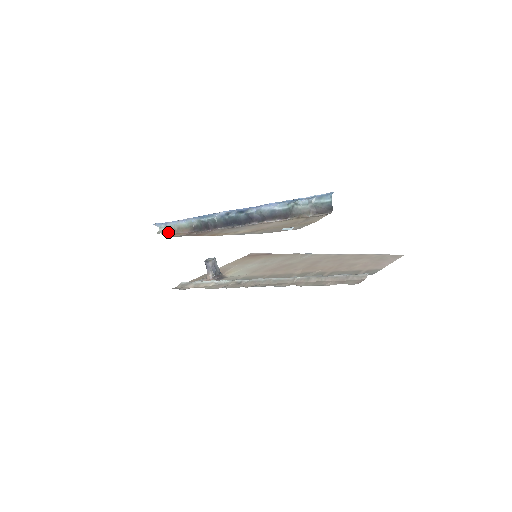
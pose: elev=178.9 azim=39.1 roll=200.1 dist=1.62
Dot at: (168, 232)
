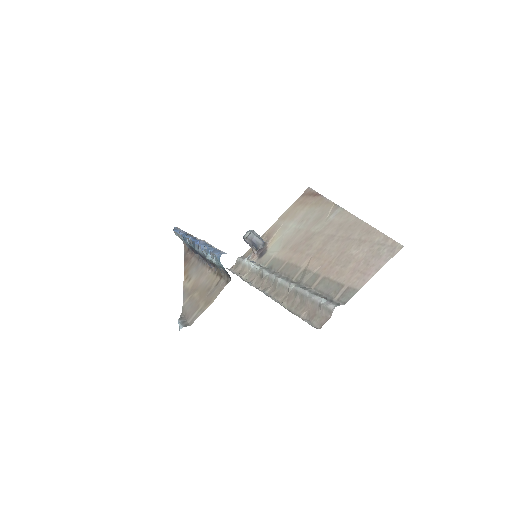
Dot at: occluded
